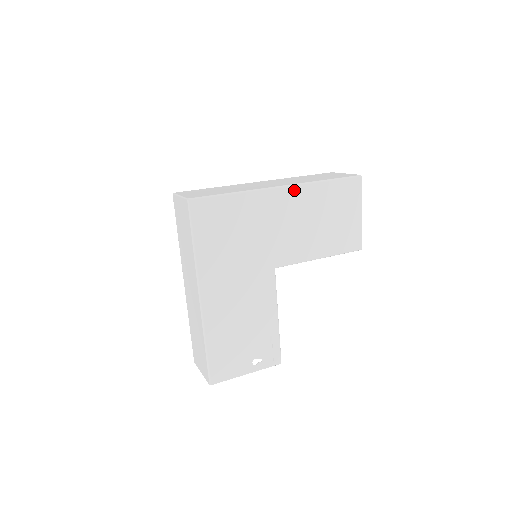
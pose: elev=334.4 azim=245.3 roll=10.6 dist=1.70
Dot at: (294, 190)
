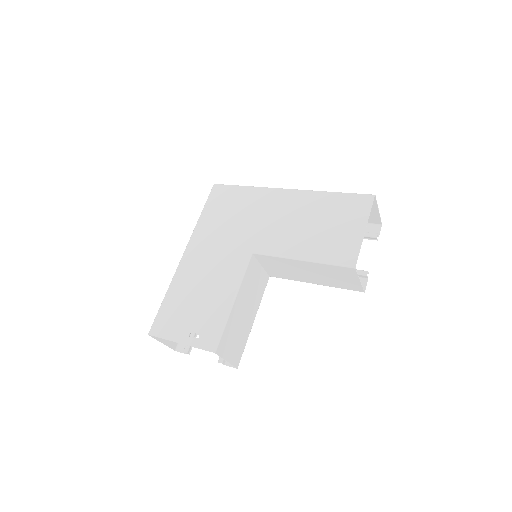
Dot at: (297, 193)
